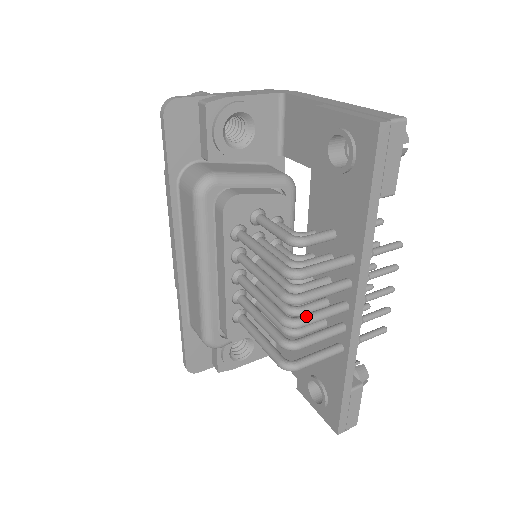
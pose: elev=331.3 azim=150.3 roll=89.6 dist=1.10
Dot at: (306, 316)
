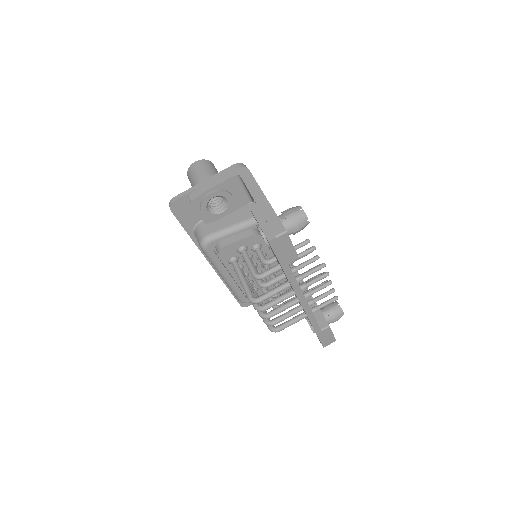
Dot at: (272, 312)
